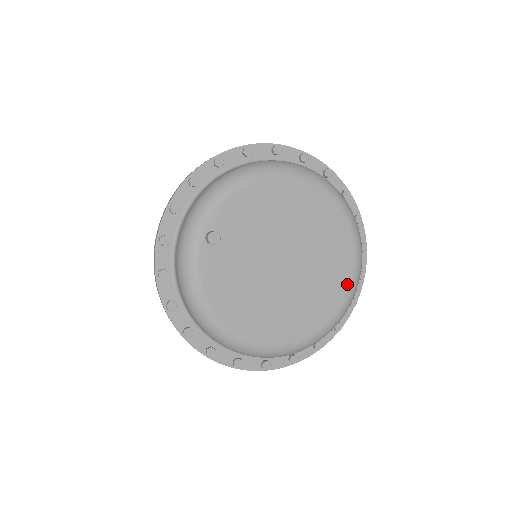
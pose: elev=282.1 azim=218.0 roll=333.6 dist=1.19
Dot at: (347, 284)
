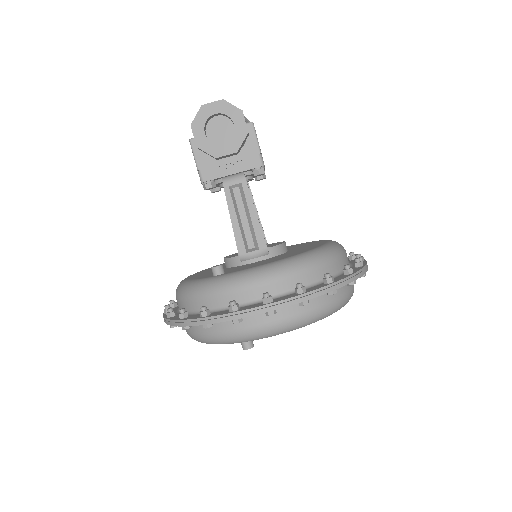
Dot at: occluded
